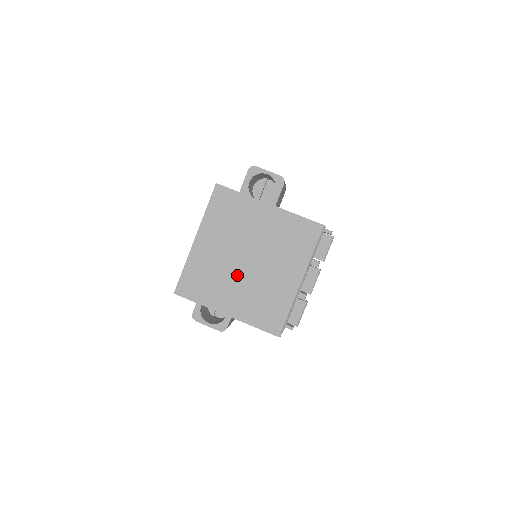
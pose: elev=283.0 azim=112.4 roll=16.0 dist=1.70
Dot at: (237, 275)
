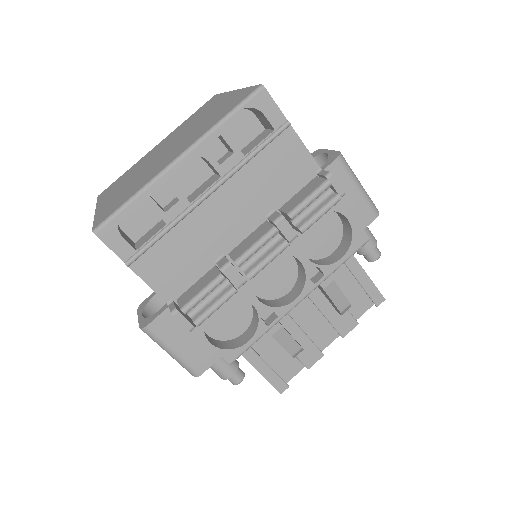
Dot at: (144, 167)
